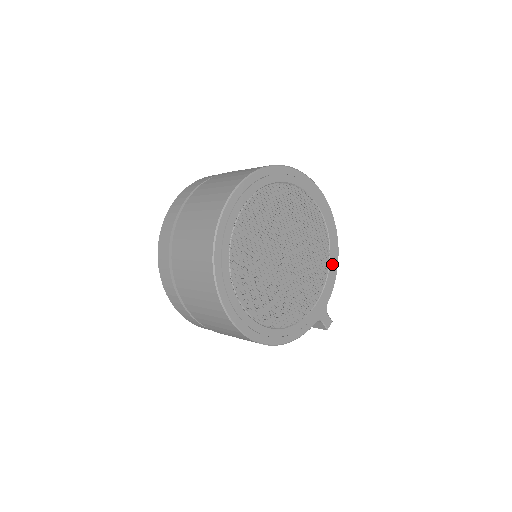
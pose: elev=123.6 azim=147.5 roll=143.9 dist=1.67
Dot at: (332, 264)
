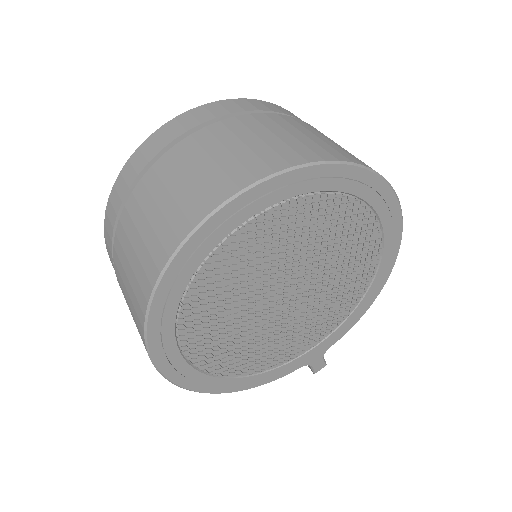
Dot at: (363, 304)
